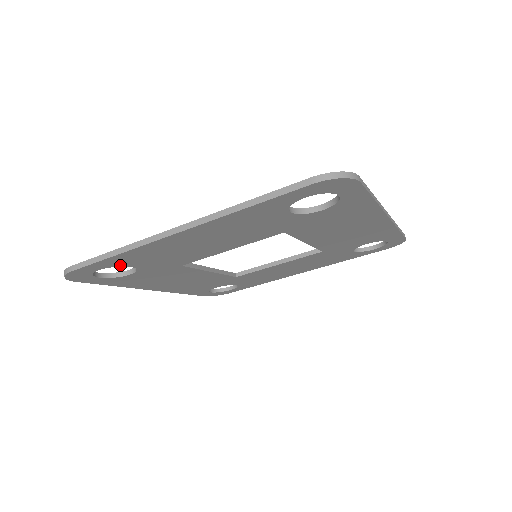
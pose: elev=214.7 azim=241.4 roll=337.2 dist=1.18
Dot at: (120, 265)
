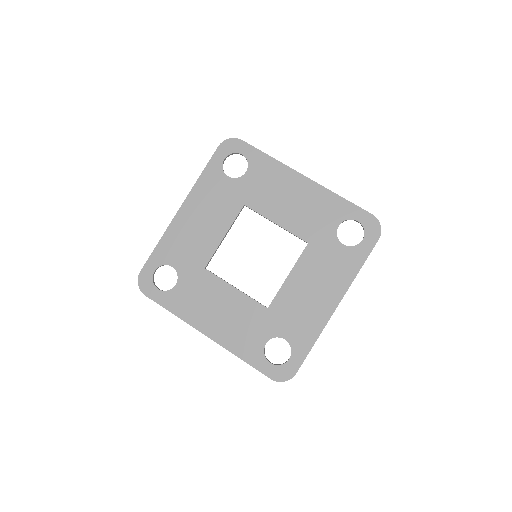
Dot at: (165, 263)
